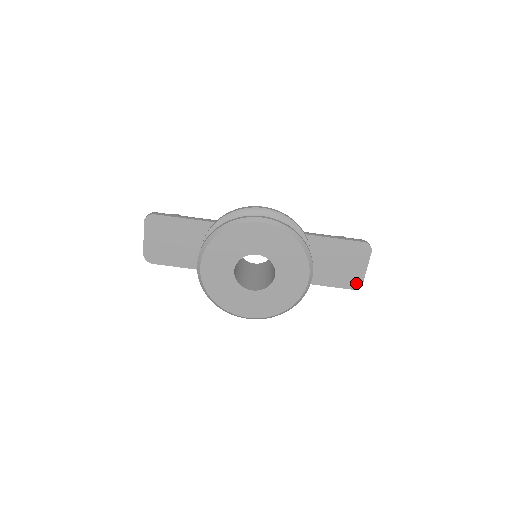
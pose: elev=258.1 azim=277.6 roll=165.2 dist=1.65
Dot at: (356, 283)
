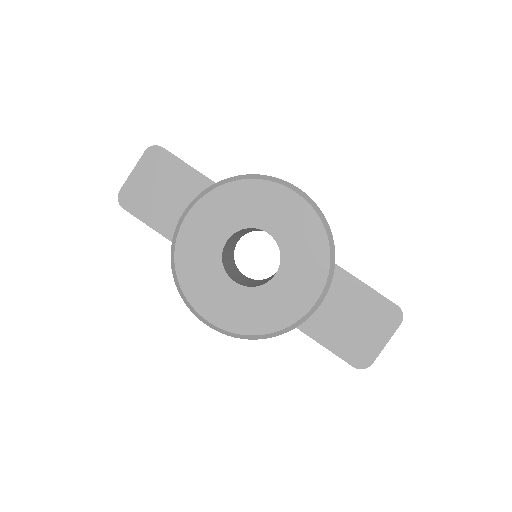
Dot at: (363, 360)
